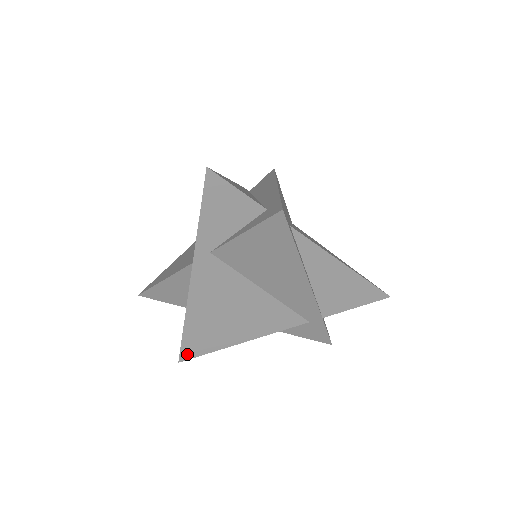
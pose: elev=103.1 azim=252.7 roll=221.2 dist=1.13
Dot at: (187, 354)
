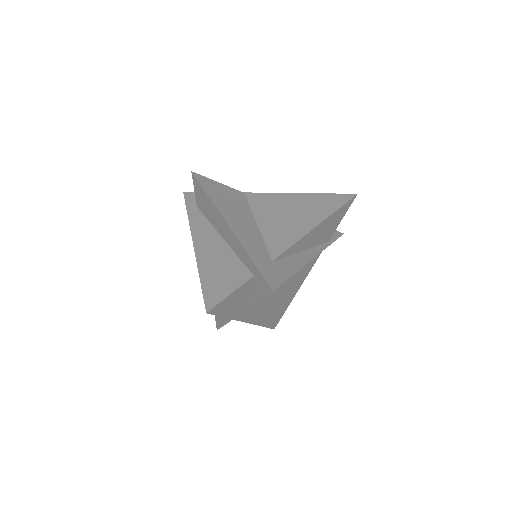
Dot at: (275, 324)
